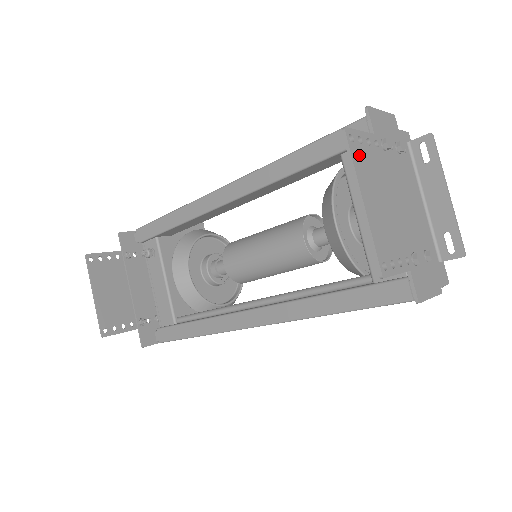
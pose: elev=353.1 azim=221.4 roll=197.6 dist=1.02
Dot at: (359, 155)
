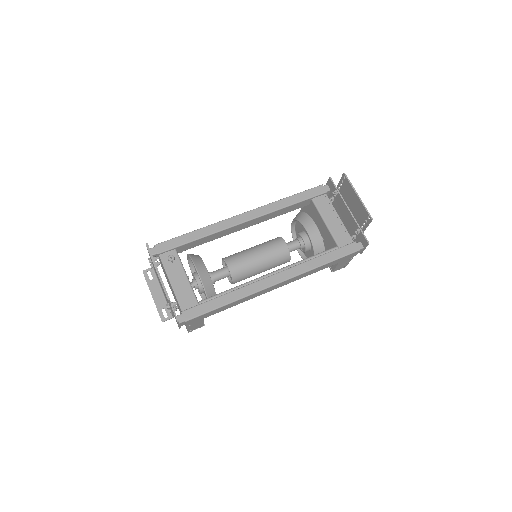
Dot at: (348, 184)
